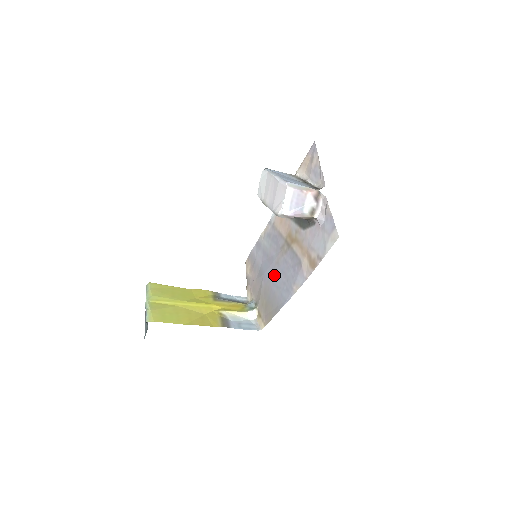
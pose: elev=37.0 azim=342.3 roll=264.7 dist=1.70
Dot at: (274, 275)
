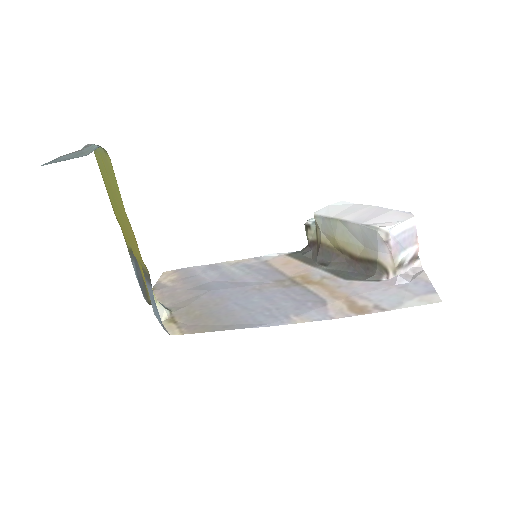
Dot at: (243, 296)
